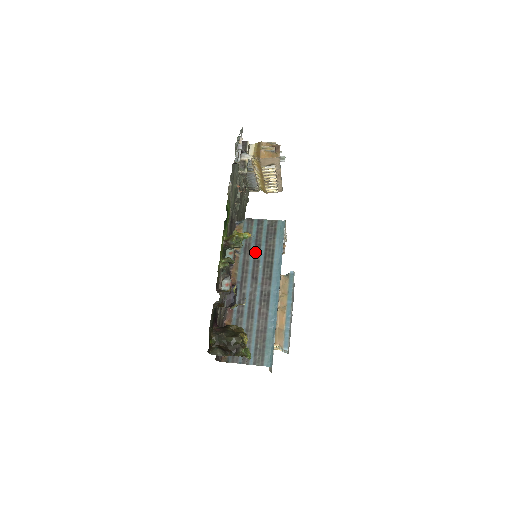
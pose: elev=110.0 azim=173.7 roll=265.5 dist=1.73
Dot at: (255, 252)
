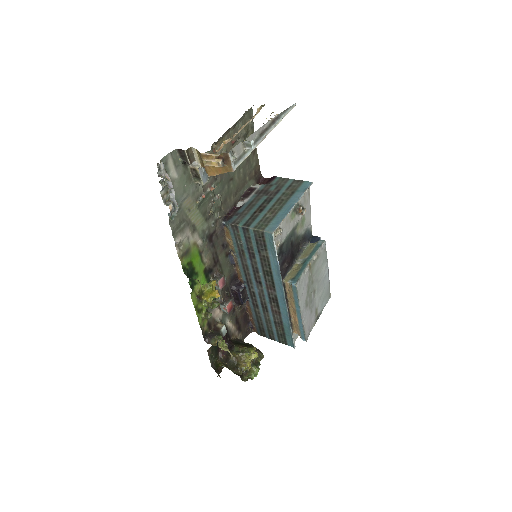
Dot at: (251, 260)
